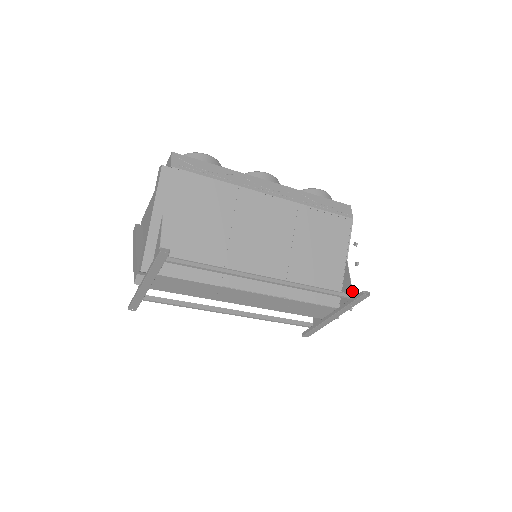
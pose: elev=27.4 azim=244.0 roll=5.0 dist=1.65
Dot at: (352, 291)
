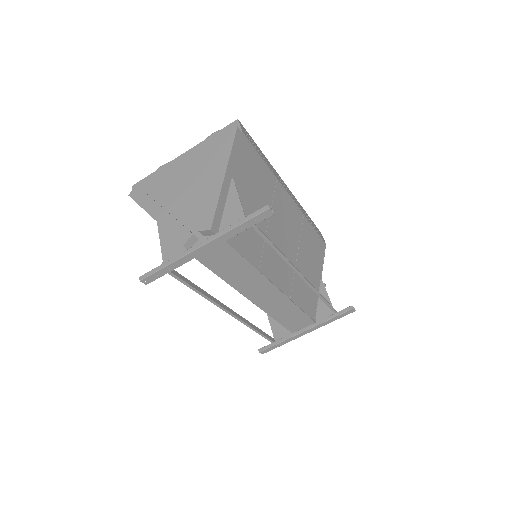
Dot at: occluded
